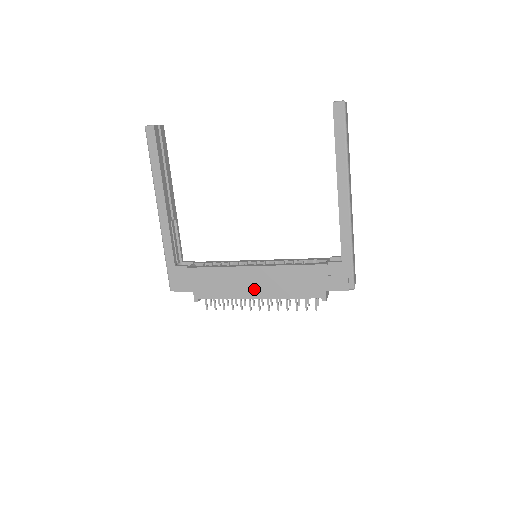
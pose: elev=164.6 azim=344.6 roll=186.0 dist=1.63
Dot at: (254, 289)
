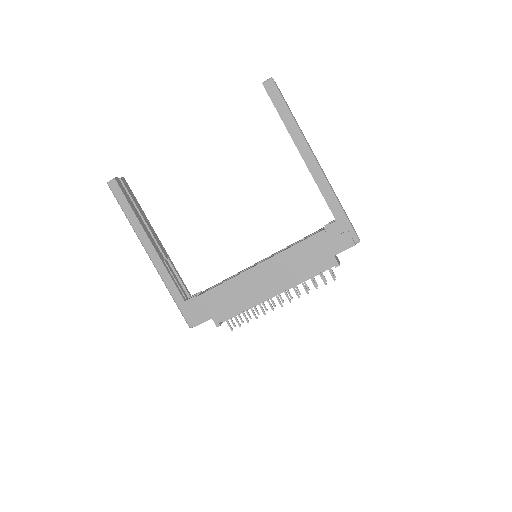
Dot at: (267, 287)
